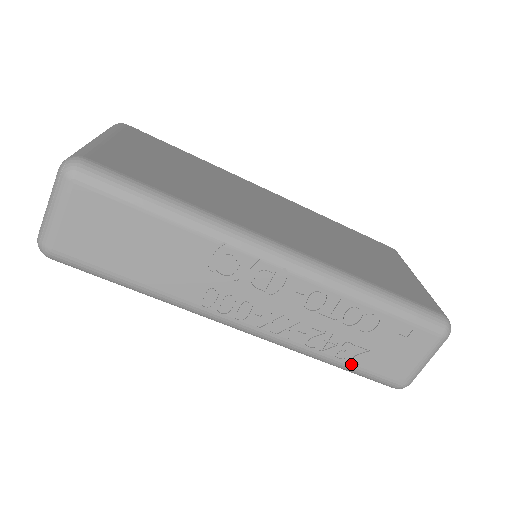
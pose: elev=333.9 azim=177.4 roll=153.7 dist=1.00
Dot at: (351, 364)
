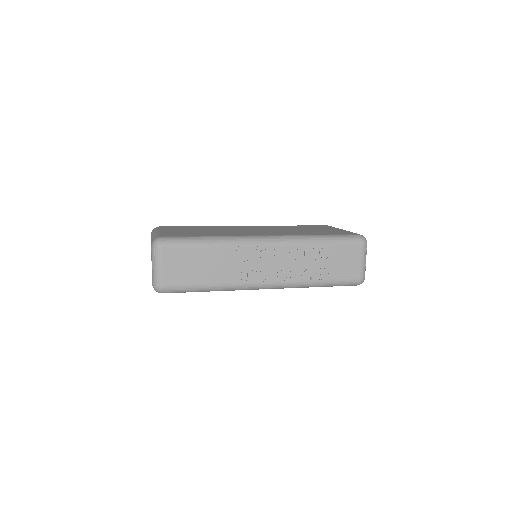
Dot at: (329, 280)
